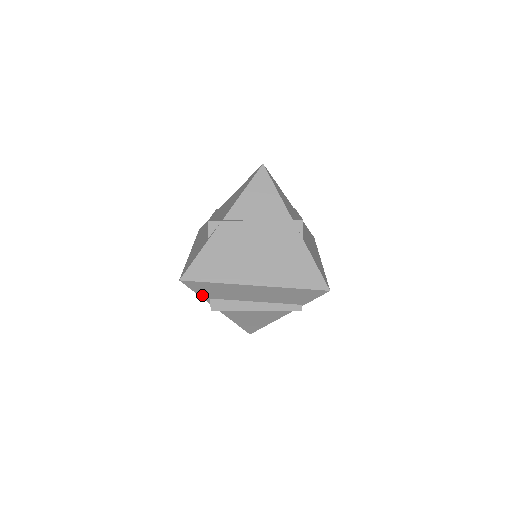
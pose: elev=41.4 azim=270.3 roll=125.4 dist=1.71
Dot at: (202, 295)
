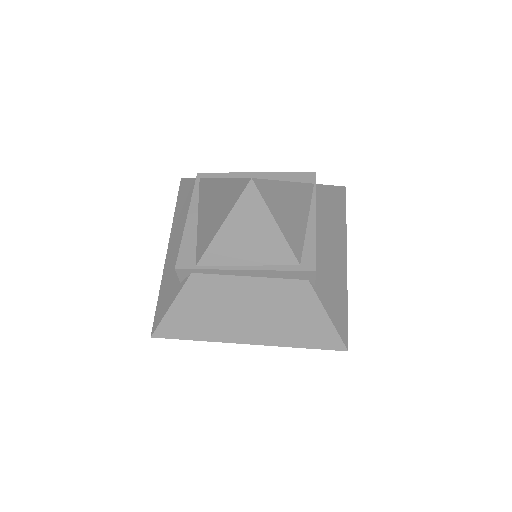
Dot at: occluded
